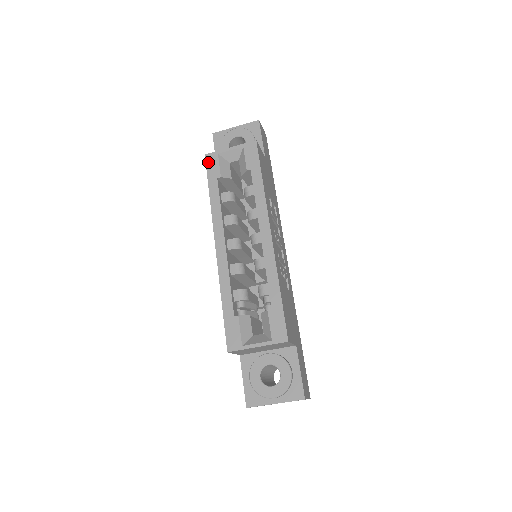
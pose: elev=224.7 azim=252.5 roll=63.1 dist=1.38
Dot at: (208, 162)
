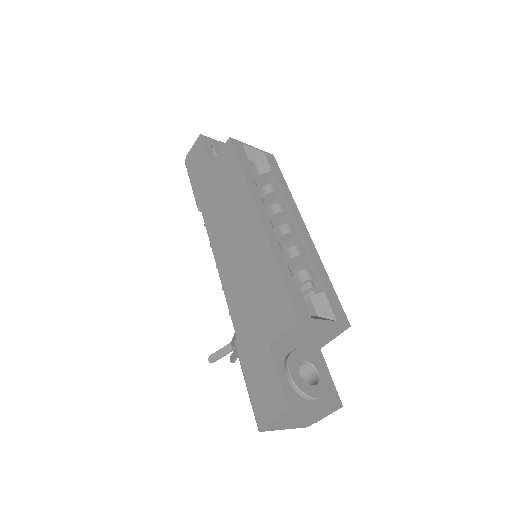
Dot at: (235, 144)
